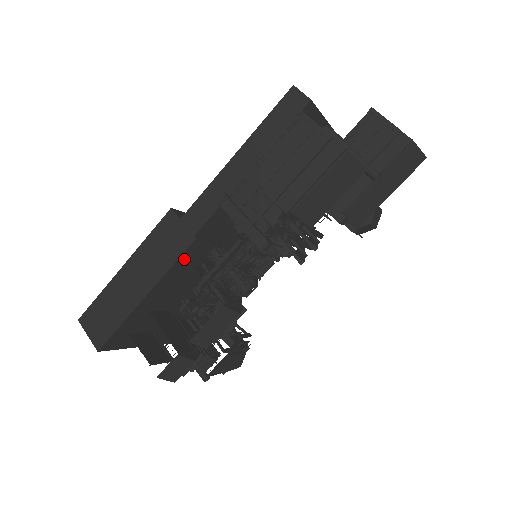
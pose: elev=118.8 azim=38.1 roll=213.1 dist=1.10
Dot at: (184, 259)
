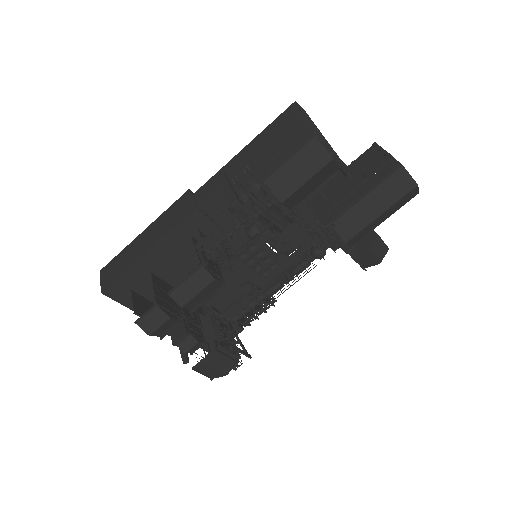
Dot at: (185, 226)
